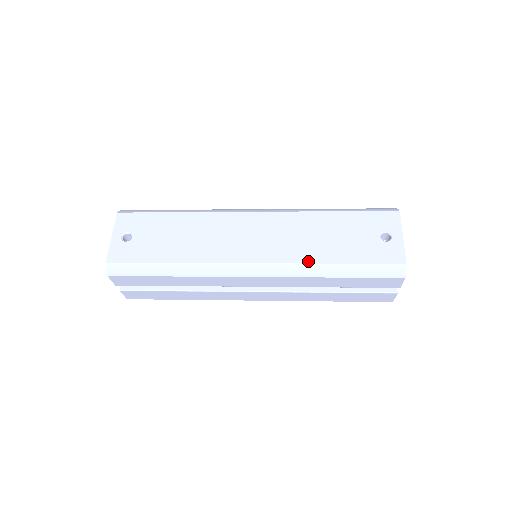
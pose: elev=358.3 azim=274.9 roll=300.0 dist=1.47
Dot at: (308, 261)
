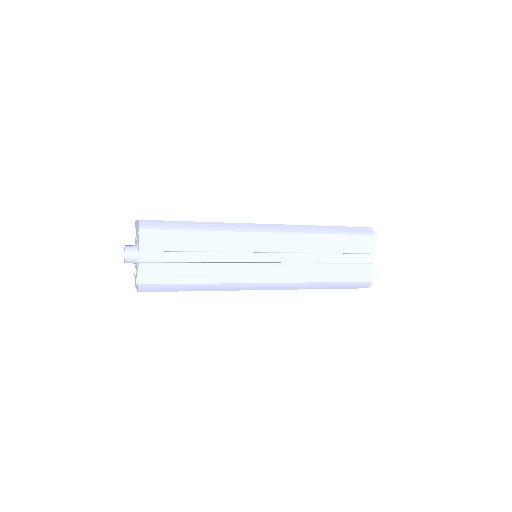
Dot at: (306, 225)
